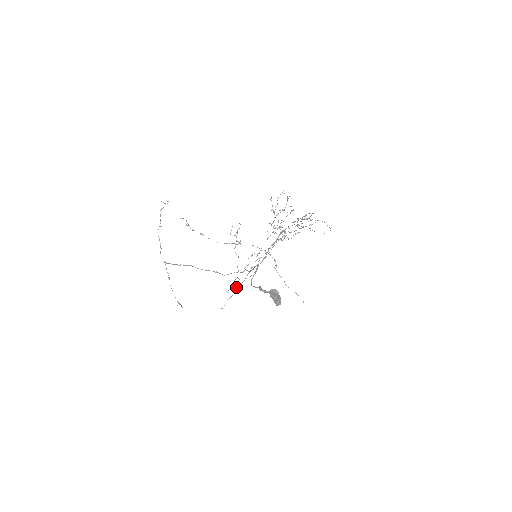
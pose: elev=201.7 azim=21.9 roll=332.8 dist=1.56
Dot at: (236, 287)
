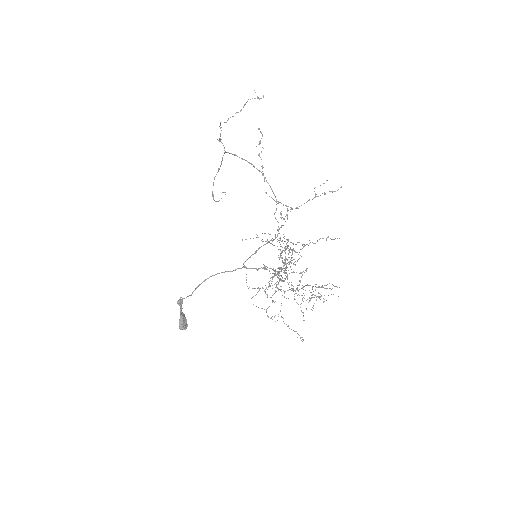
Dot at: occluded
